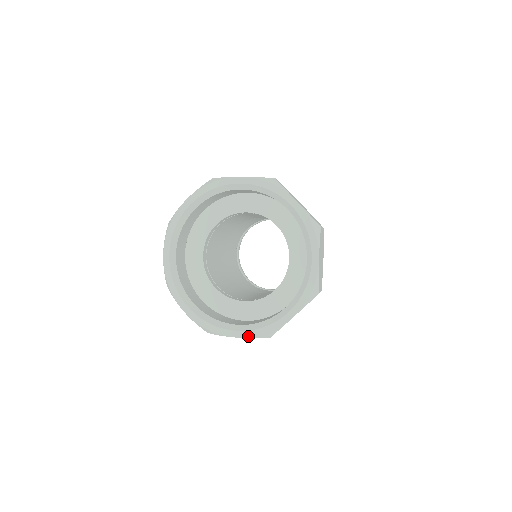
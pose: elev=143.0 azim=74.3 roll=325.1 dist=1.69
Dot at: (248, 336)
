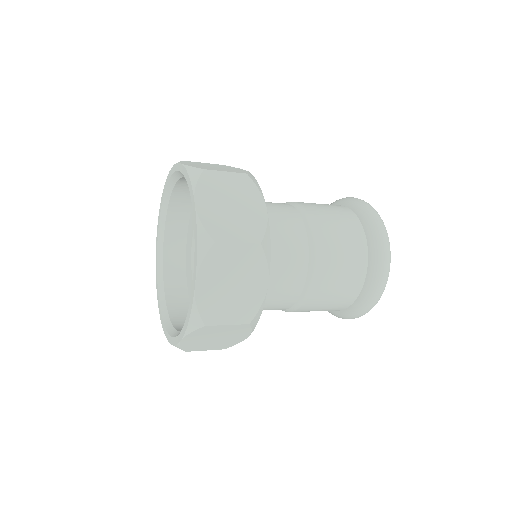
Dot at: (168, 339)
